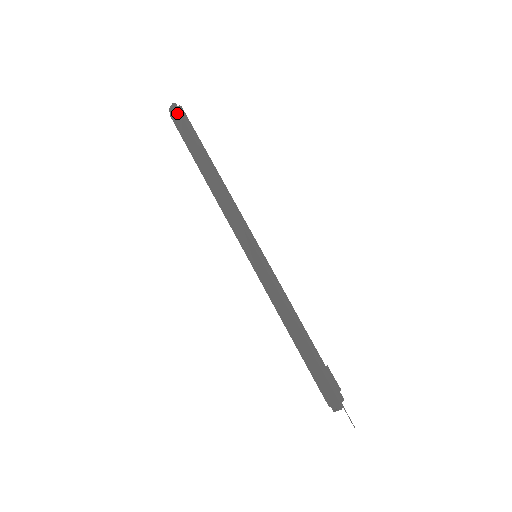
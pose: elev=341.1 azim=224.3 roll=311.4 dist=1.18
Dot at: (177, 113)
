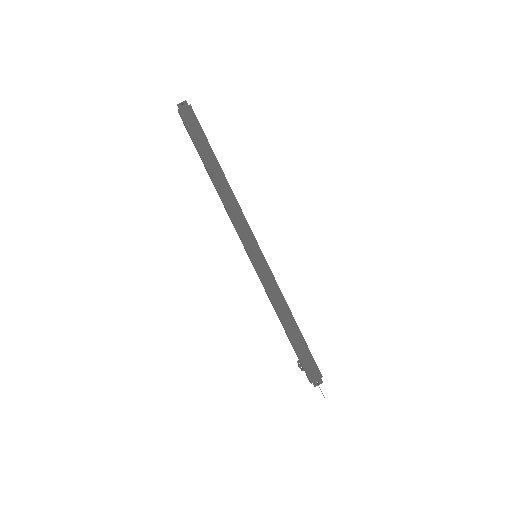
Dot at: (190, 111)
